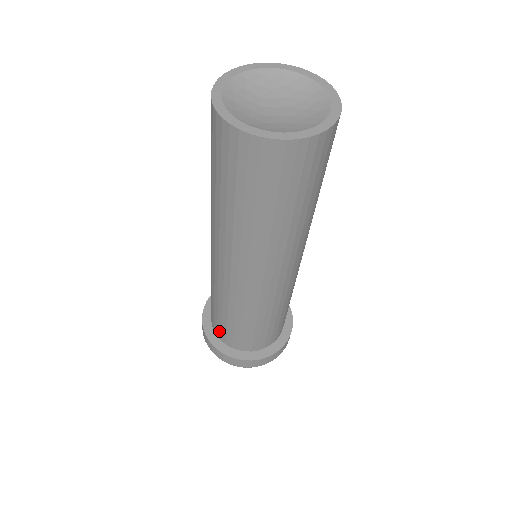
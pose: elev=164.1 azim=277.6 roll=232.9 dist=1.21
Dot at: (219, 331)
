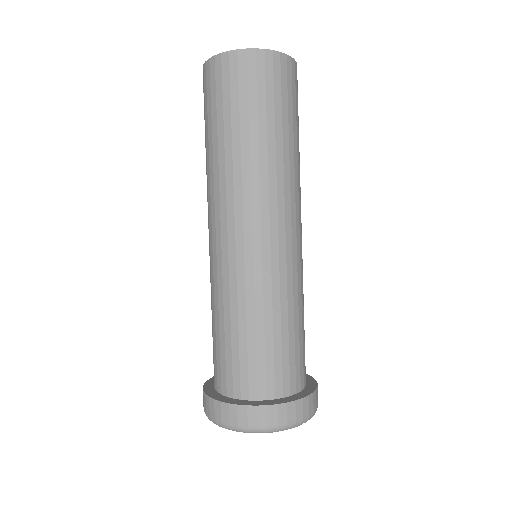
Dot at: (219, 374)
